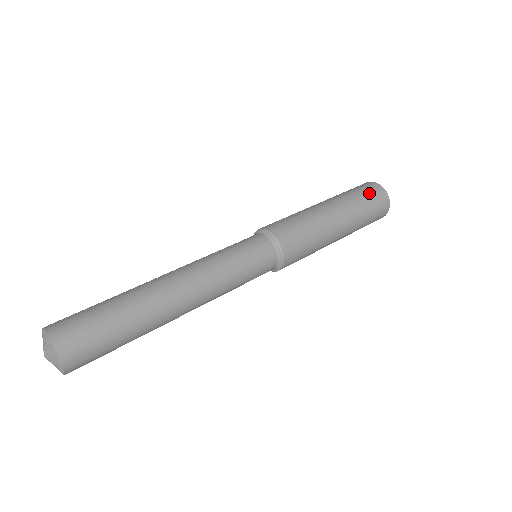
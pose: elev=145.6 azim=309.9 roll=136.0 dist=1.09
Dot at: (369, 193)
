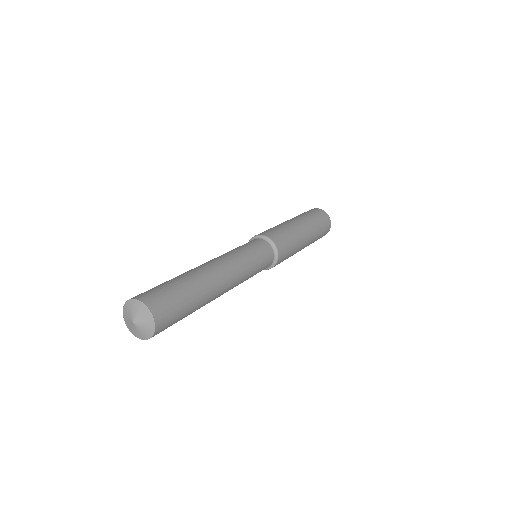
Dot at: (311, 212)
